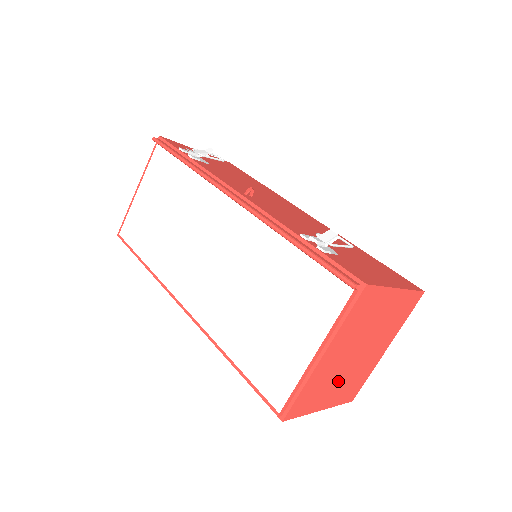
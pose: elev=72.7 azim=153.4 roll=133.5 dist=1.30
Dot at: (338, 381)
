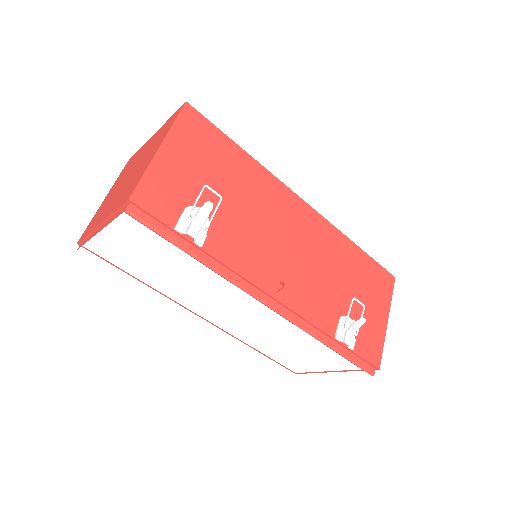
Dot at: occluded
